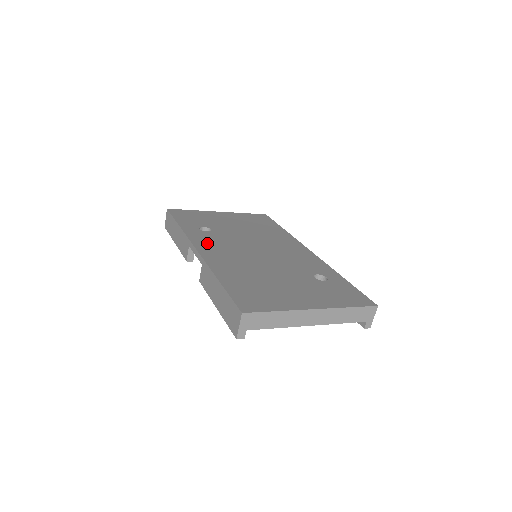
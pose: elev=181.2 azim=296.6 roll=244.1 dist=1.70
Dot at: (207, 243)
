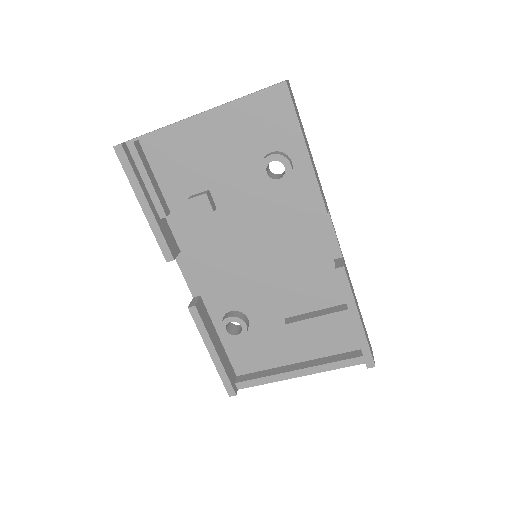
Dot at: occluded
